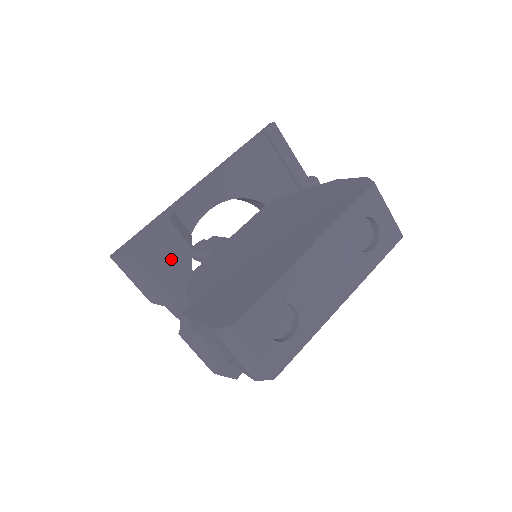
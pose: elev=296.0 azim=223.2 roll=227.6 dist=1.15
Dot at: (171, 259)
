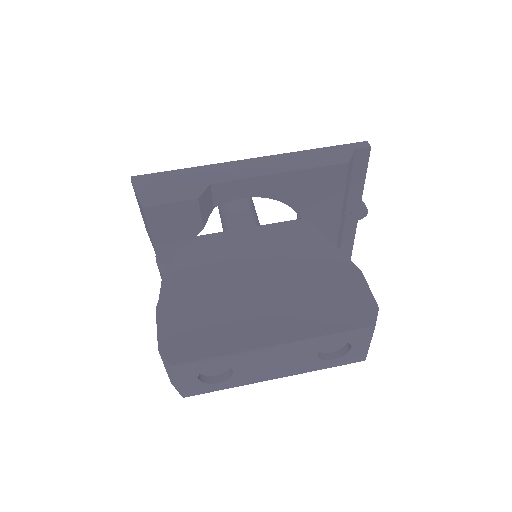
Dot at: (179, 226)
